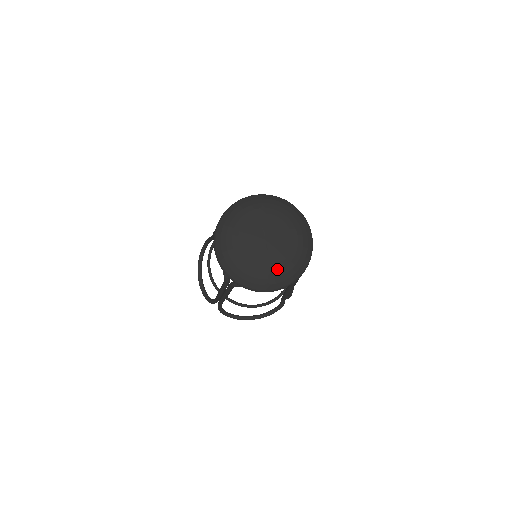
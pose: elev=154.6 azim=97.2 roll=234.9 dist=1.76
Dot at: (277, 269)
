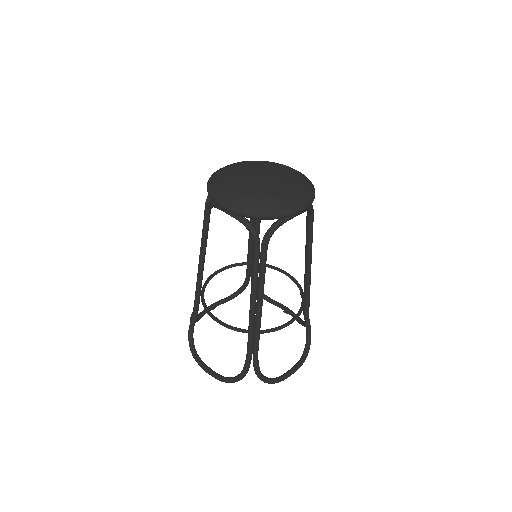
Dot at: (293, 186)
